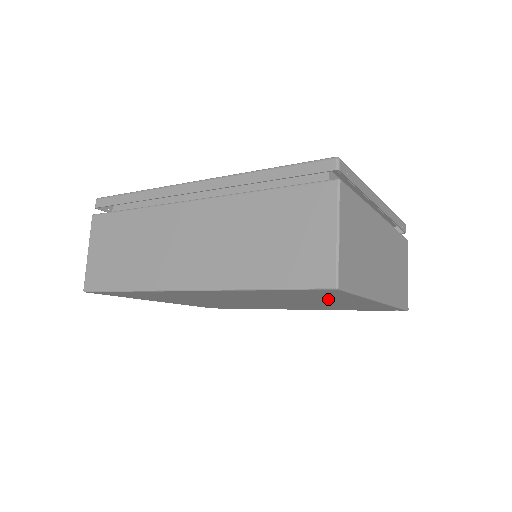
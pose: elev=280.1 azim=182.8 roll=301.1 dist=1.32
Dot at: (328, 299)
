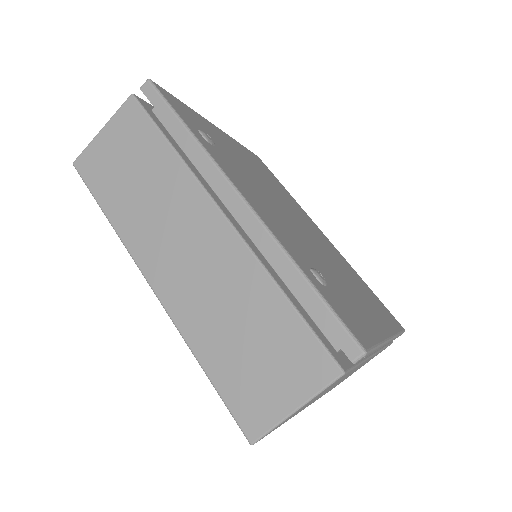
Dot at: occluded
